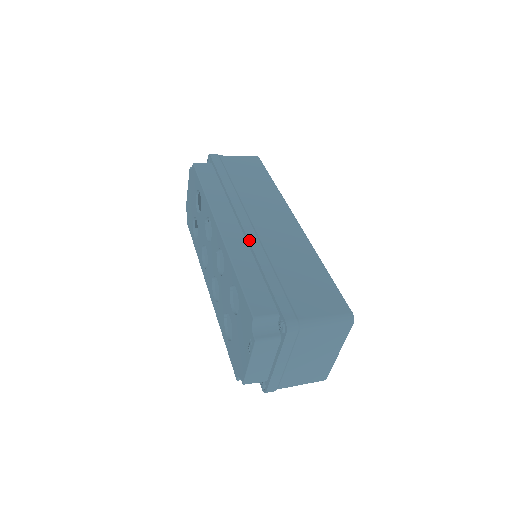
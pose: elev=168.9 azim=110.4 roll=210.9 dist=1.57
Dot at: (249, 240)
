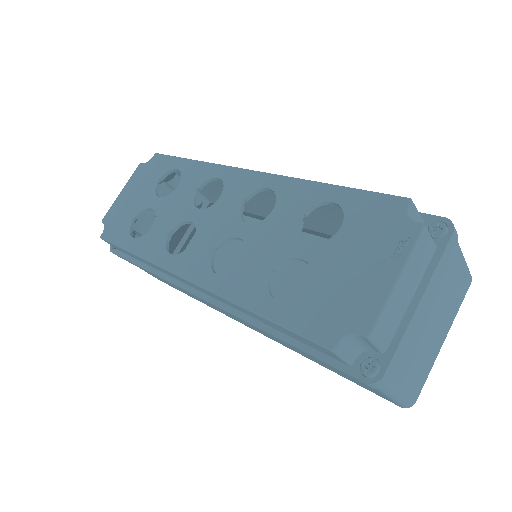
Dot at: occluded
